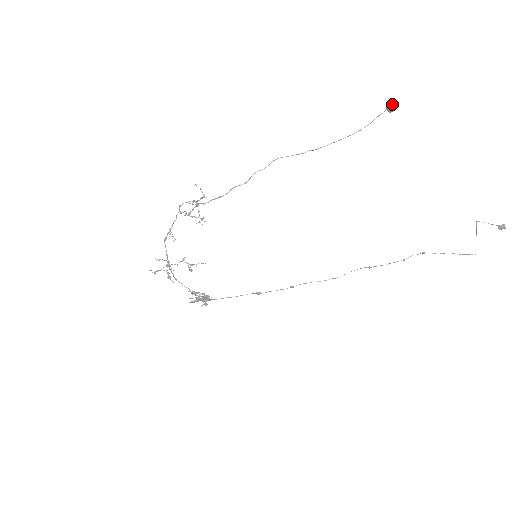
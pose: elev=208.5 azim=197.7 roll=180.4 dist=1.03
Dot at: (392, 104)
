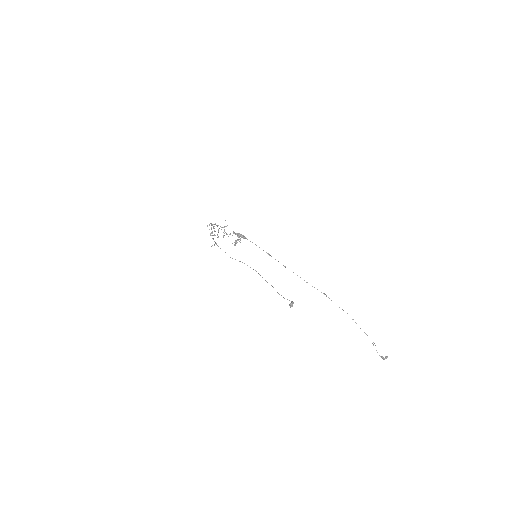
Dot at: (292, 305)
